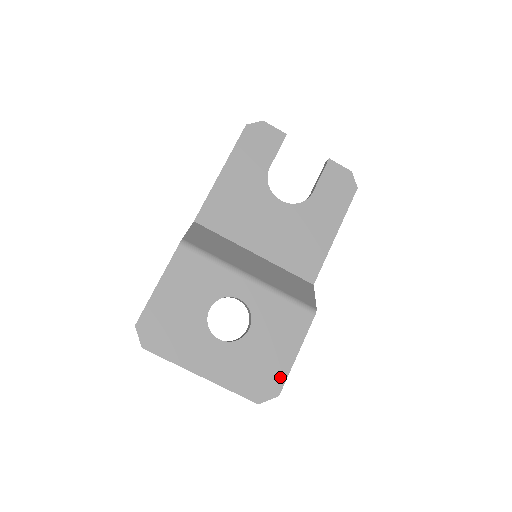
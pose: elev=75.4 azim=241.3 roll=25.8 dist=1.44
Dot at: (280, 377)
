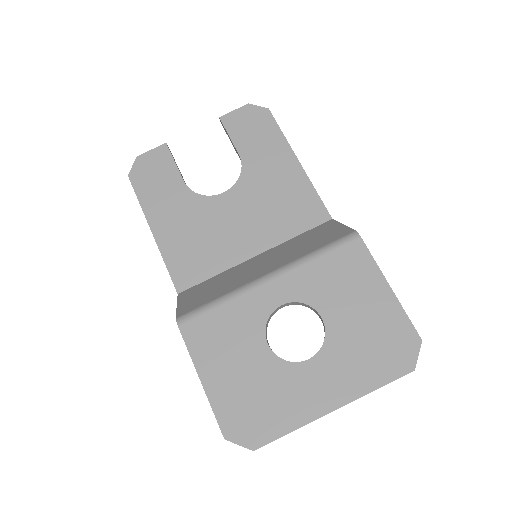
Dot at: (401, 324)
